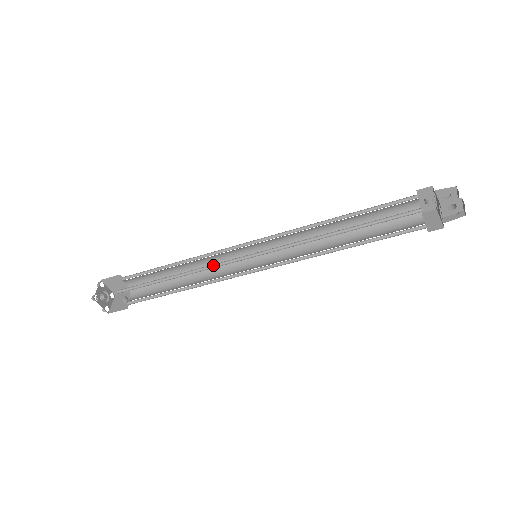
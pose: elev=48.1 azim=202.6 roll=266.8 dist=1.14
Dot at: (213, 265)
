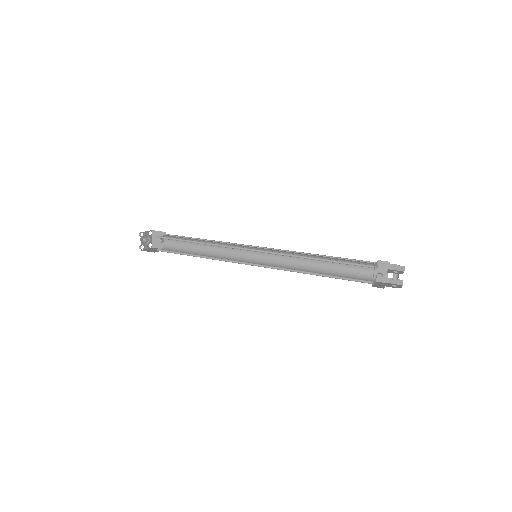
Dot at: (225, 259)
